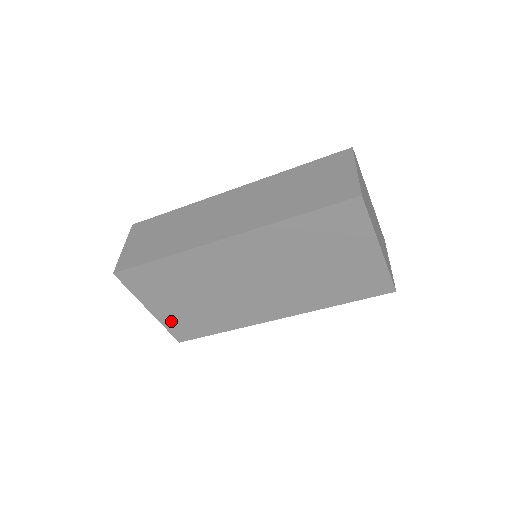
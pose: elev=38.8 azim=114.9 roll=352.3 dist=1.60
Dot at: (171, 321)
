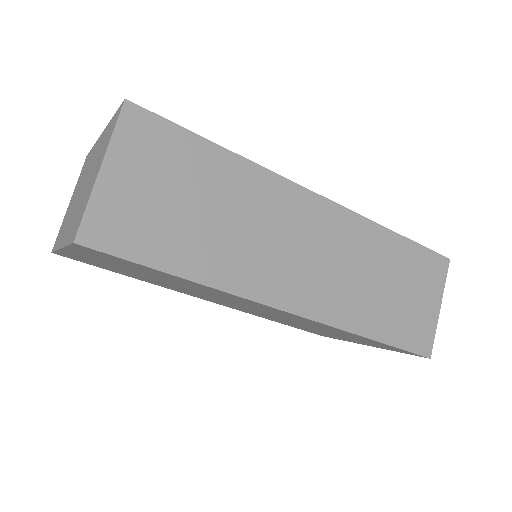
Dot at: (77, 257)
